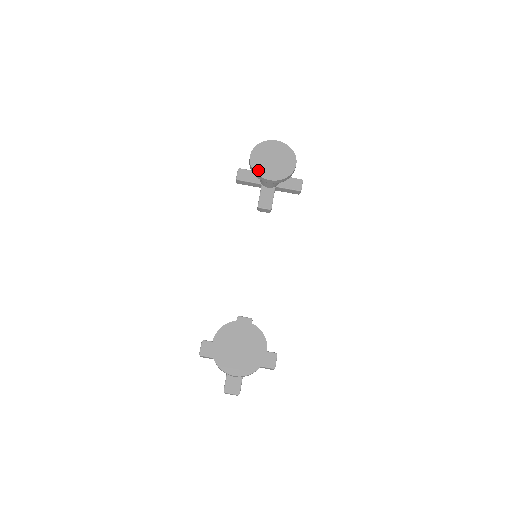
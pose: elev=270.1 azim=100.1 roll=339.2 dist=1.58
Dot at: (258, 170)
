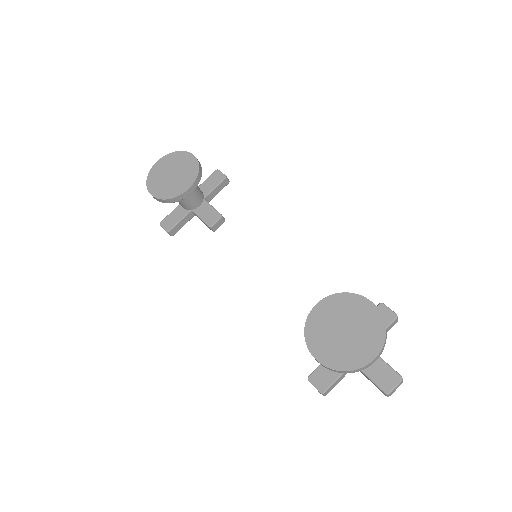
Dot at: (170, 195)
